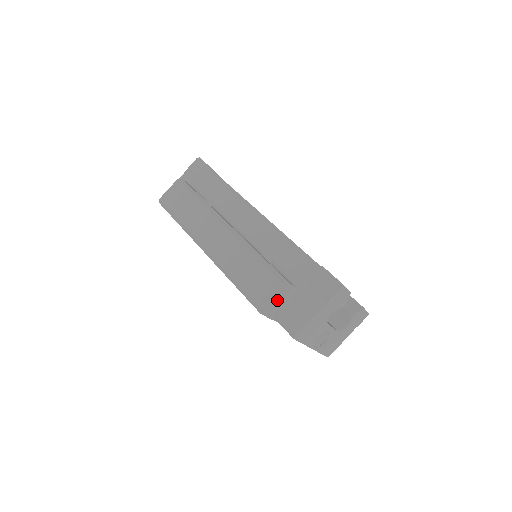
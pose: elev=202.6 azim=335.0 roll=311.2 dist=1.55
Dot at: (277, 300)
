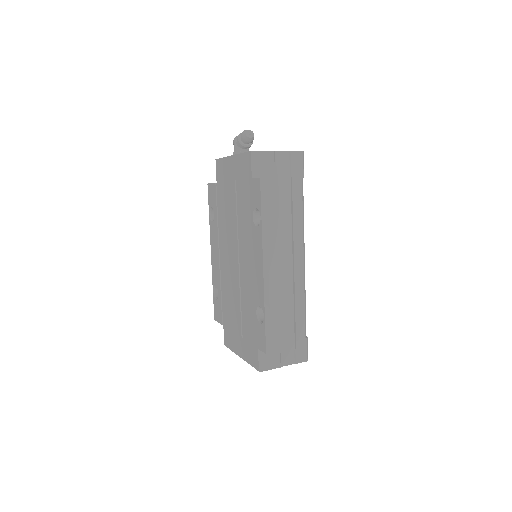
Dot at: occluded
